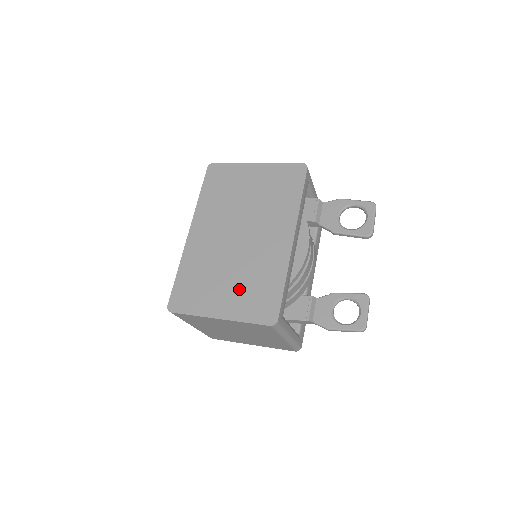
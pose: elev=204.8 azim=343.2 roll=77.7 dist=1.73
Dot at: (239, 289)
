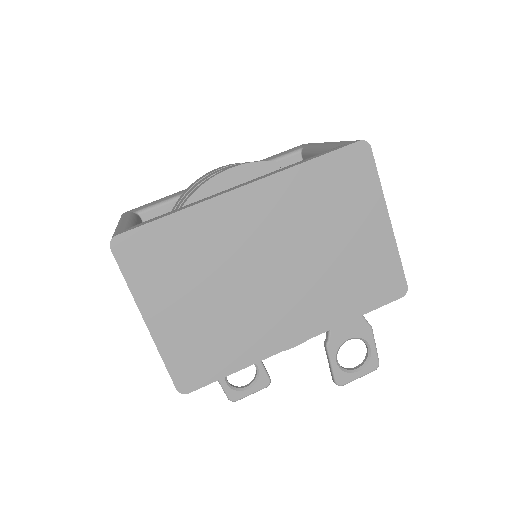
Dot at: (200, 322)
